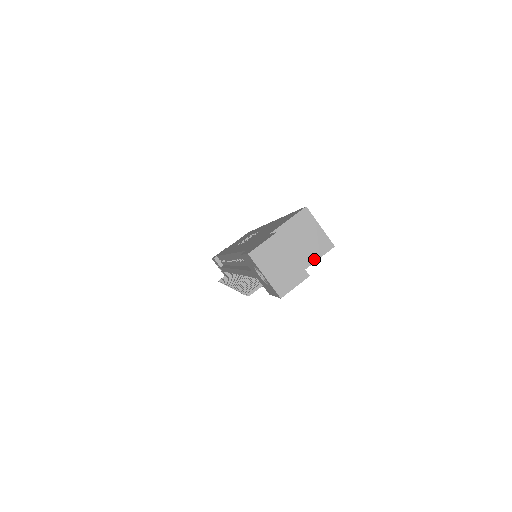
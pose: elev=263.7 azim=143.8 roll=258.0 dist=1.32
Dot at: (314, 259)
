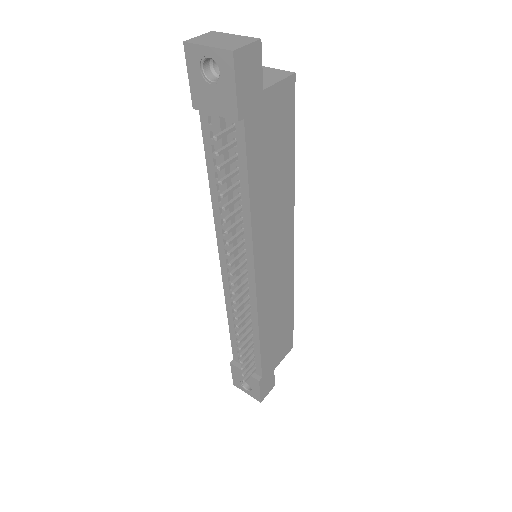
Dot at: (276, 81)
